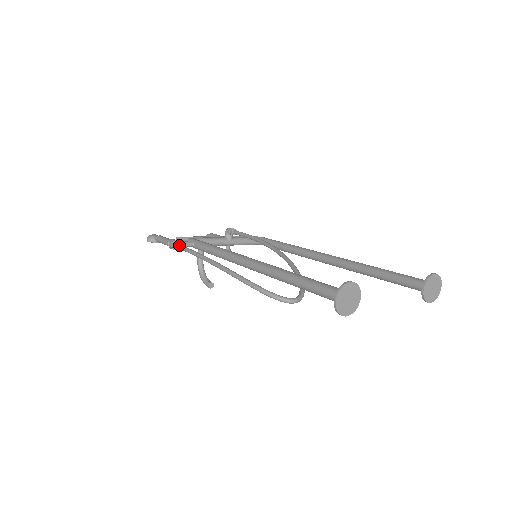
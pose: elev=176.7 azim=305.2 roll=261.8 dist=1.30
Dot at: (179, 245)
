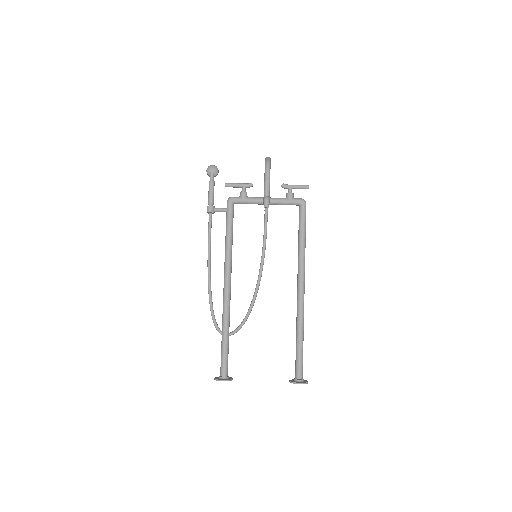
Dot at: (209, 220)
